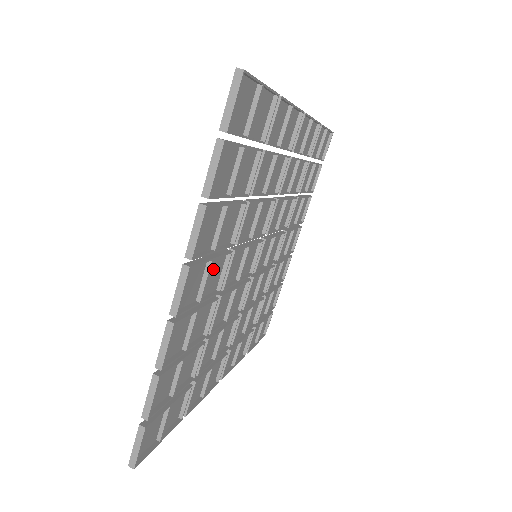
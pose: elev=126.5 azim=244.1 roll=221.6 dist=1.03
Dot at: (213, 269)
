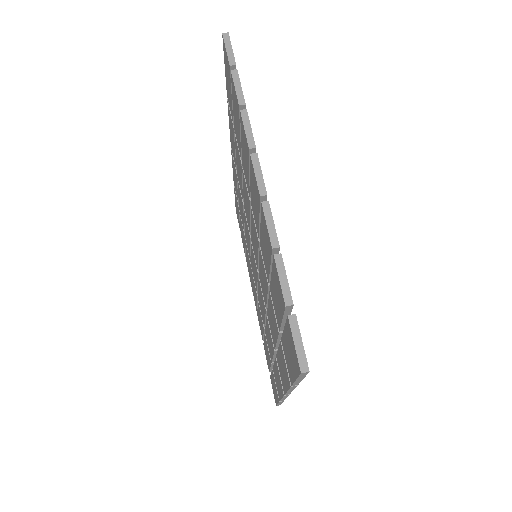
Dot at: occluded
